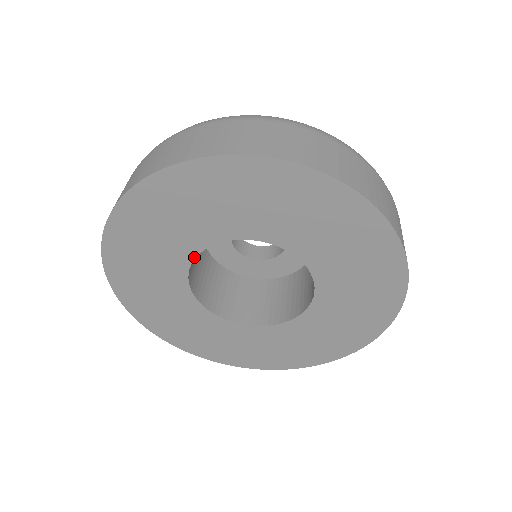
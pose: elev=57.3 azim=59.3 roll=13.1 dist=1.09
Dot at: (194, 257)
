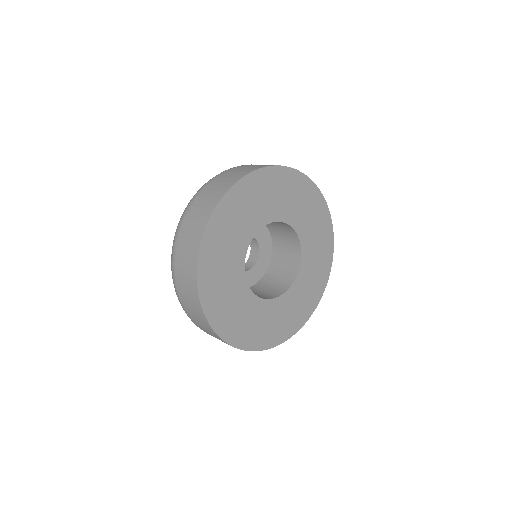
Dot at: (262, 226)
